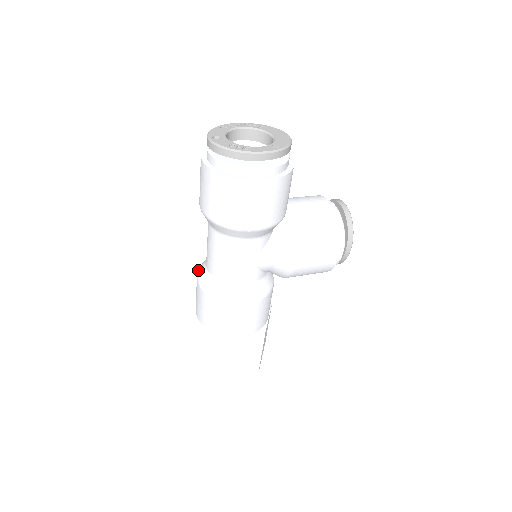
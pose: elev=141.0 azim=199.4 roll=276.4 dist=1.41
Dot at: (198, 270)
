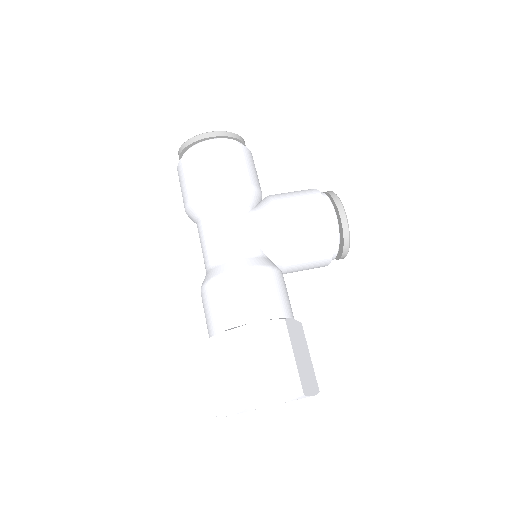
Dot at: occluded
